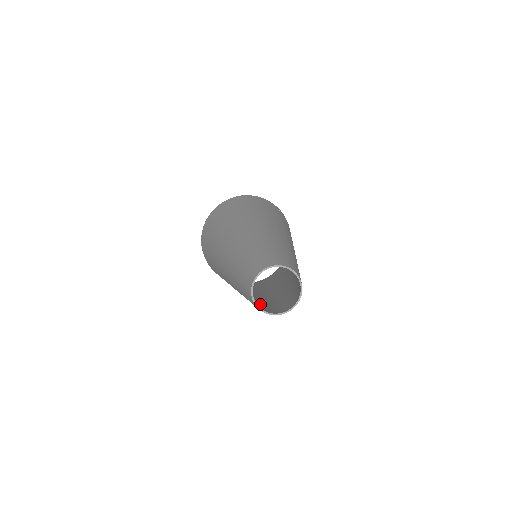
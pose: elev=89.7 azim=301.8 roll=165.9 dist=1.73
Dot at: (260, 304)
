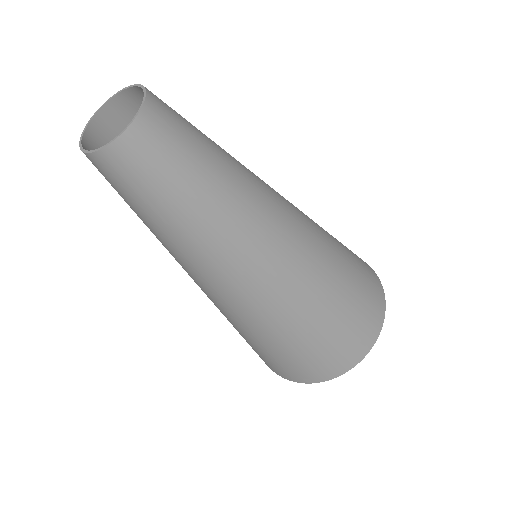
Dot at: (176, 205)
